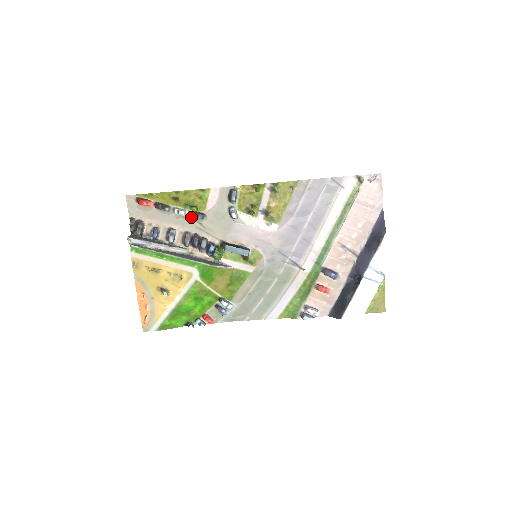
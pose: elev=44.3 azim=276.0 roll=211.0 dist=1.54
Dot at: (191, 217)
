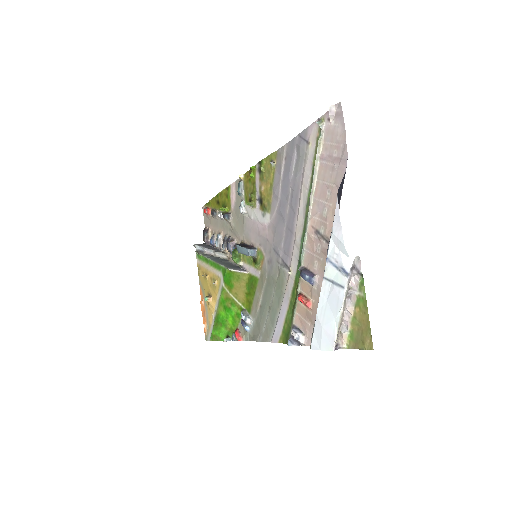
Dot at: (225, 219)
